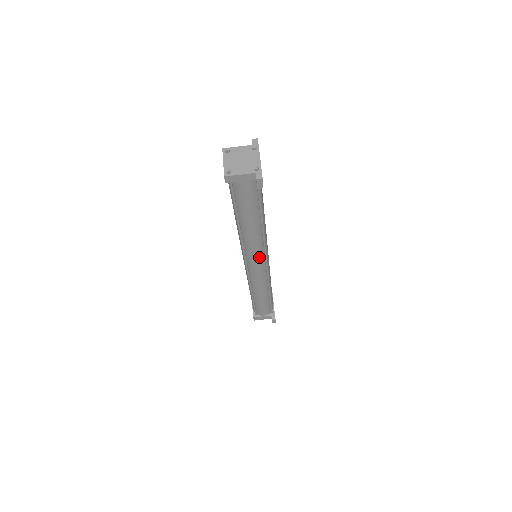
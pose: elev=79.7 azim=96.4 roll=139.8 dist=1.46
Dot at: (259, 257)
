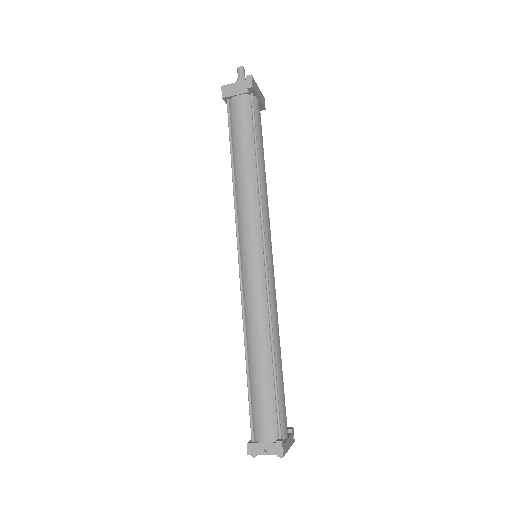
Dot at: occluded
